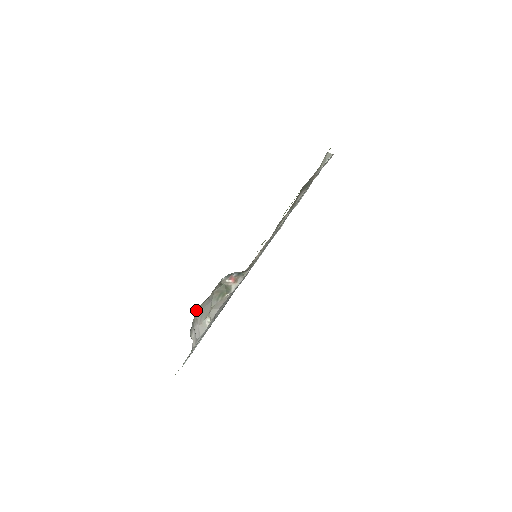
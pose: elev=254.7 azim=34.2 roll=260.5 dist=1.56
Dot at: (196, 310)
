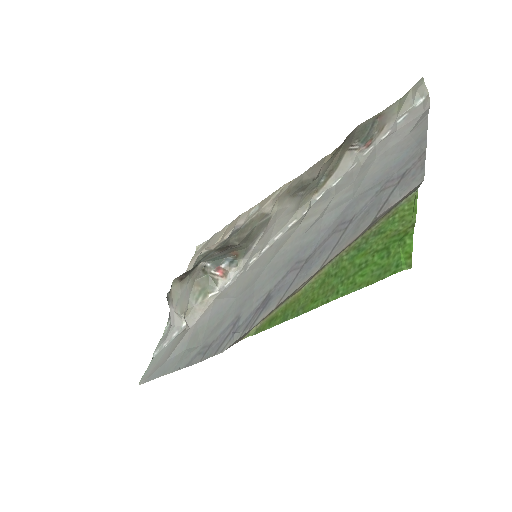
Dot at: (172, 288)
